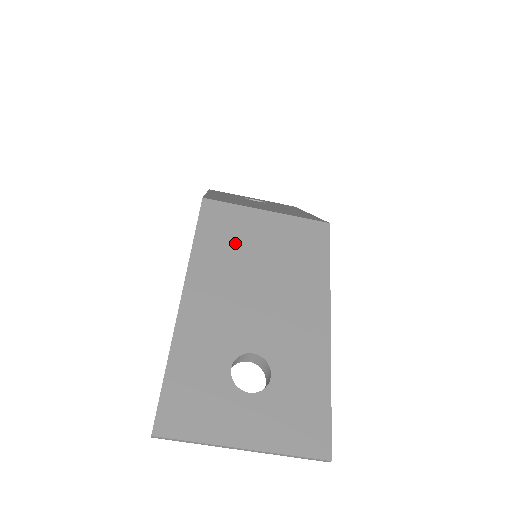
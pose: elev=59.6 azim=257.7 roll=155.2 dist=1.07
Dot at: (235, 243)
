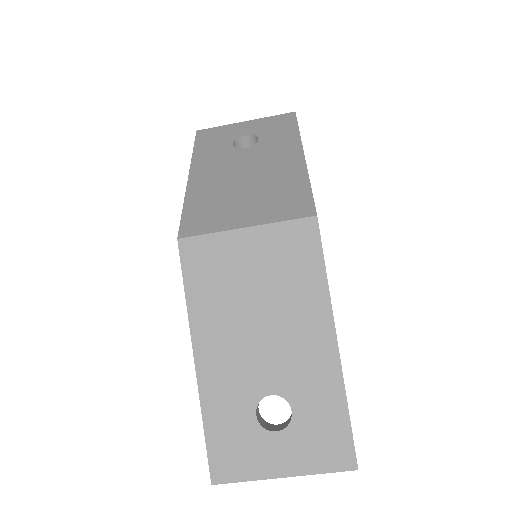
Dot at: (224, 283)
